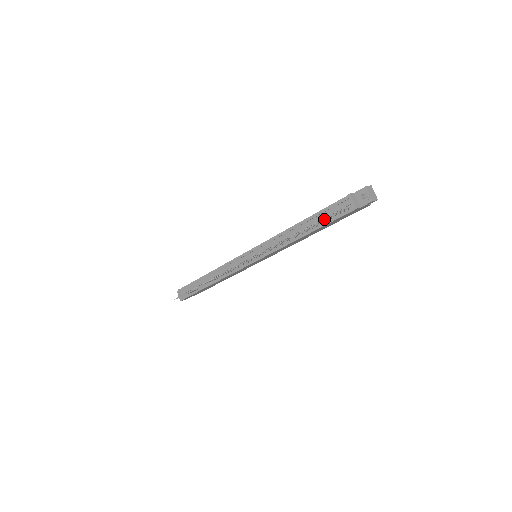
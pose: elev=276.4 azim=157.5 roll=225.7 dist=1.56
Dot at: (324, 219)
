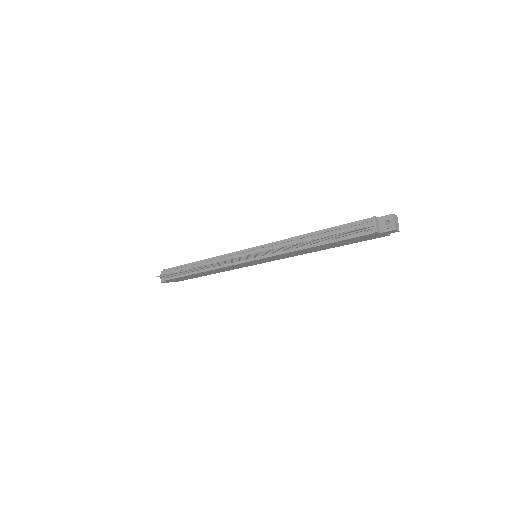
Dot at: (341, 233)
